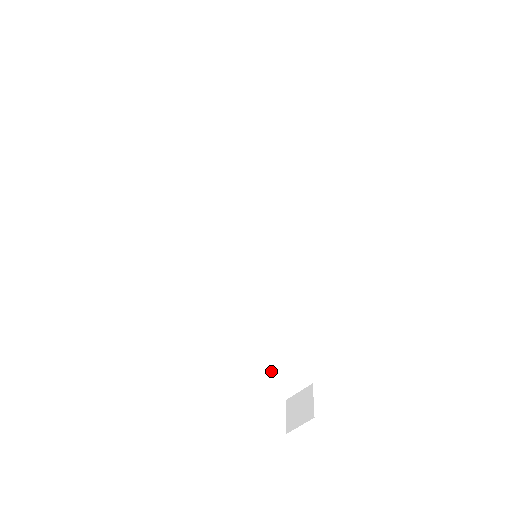
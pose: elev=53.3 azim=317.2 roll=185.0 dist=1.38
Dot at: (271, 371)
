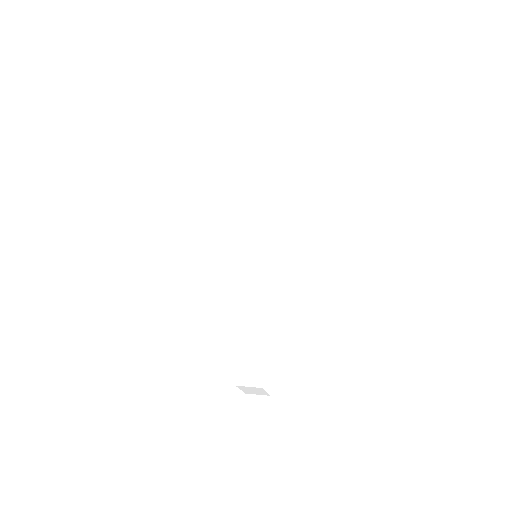
Dot at: (252, 389)
